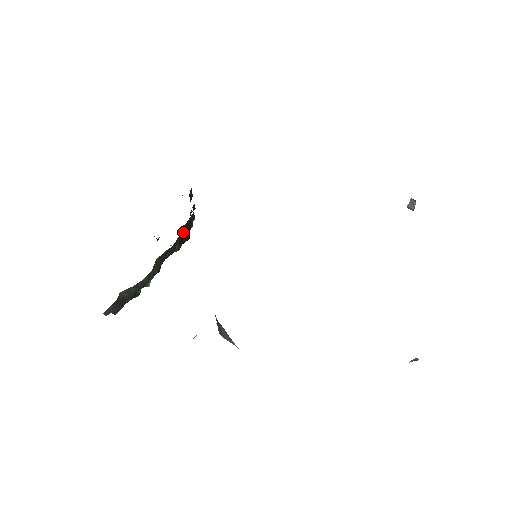
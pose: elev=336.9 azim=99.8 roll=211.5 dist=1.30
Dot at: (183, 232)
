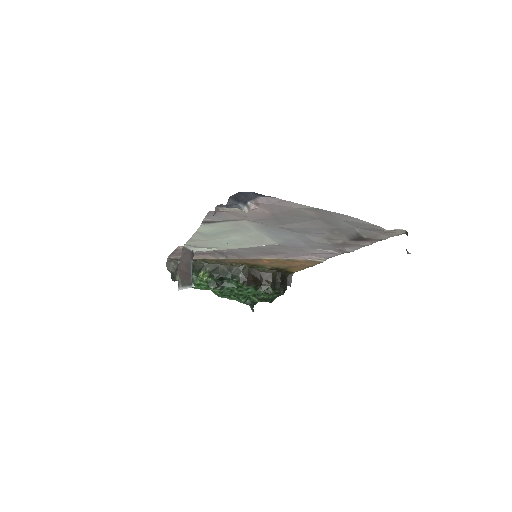
Dot at: (253, 275)
